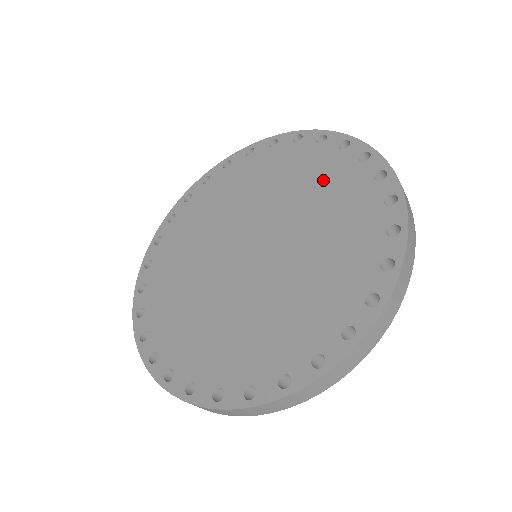
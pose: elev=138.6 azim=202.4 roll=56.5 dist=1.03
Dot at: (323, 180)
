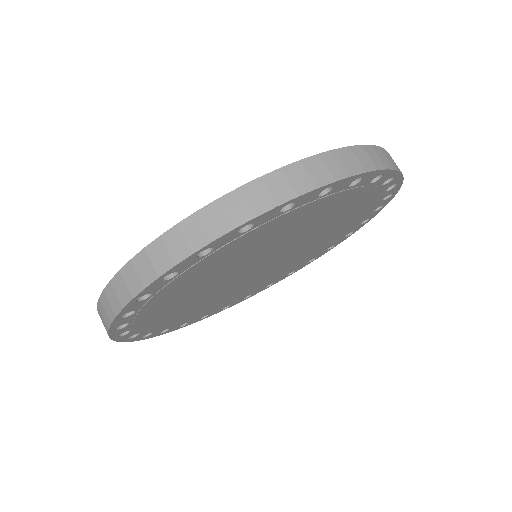
Dot at: occluded
